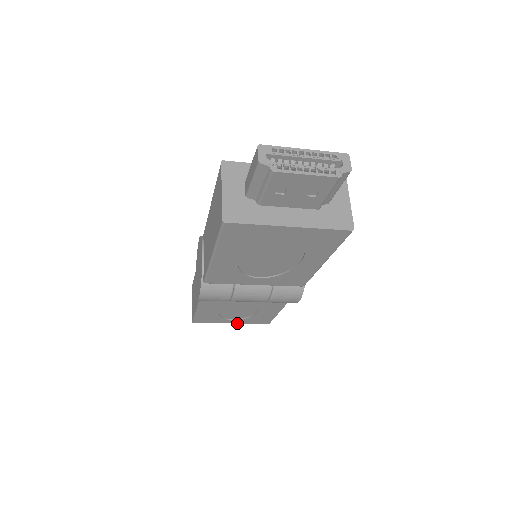
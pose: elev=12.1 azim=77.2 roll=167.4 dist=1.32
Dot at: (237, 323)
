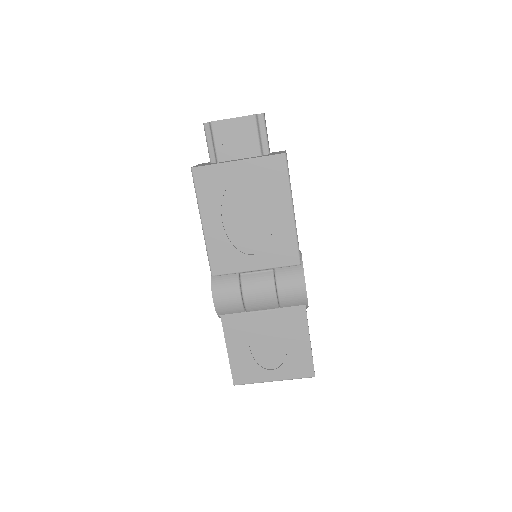
Dot at: (280, 380)
